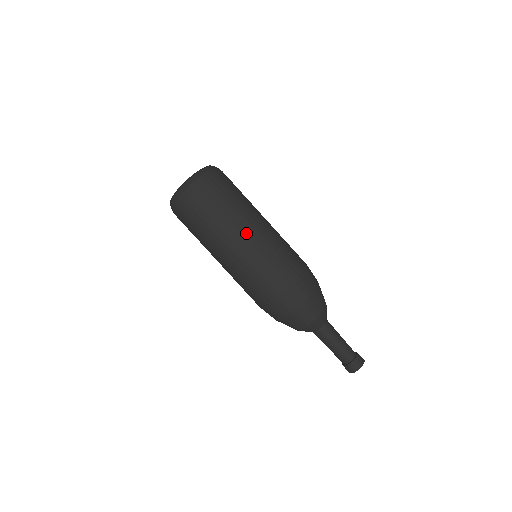
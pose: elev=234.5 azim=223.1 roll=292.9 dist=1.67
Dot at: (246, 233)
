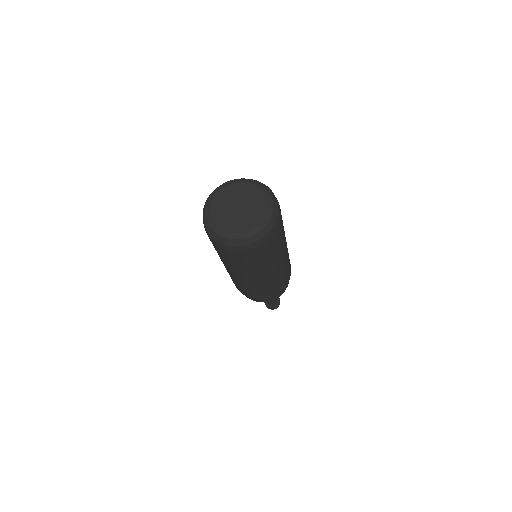
Dot at: (273, 271)
